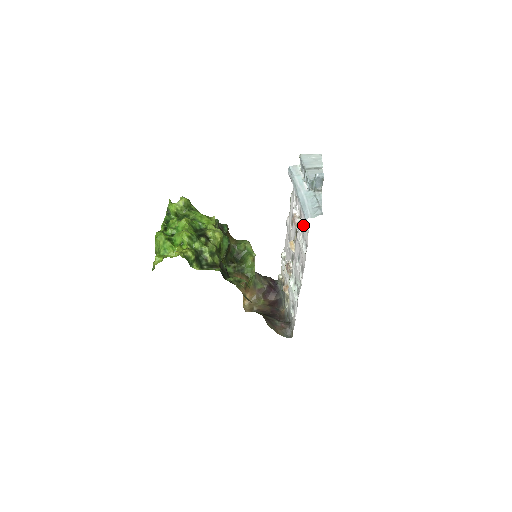
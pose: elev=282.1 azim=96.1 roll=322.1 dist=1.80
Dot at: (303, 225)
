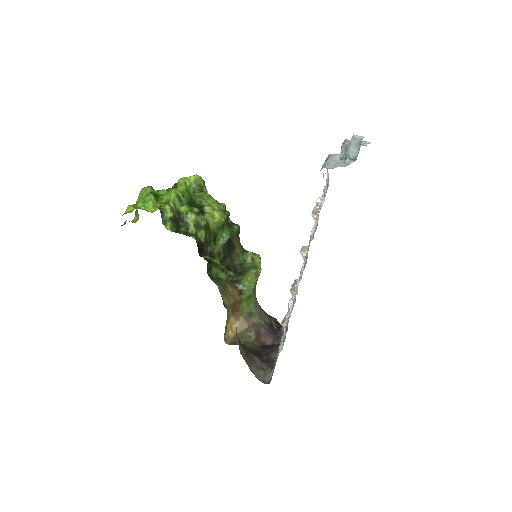
Dot at: (320, 203)
